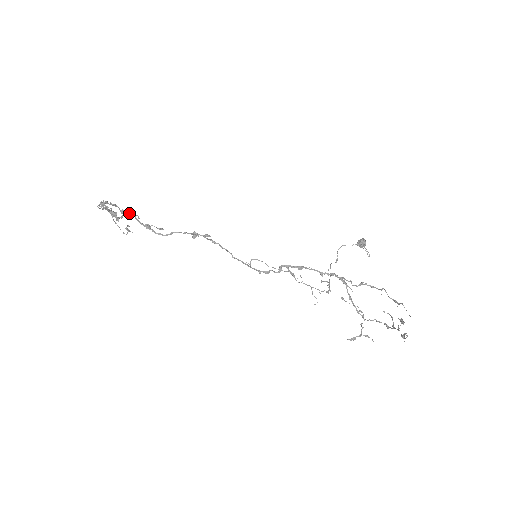
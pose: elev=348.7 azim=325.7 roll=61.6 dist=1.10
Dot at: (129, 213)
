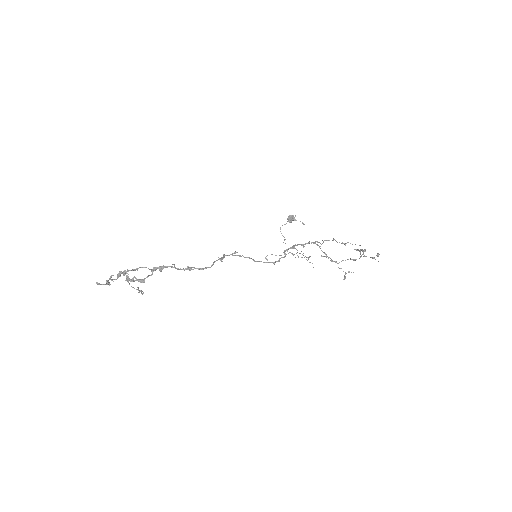
Dot at: (163, 267)
